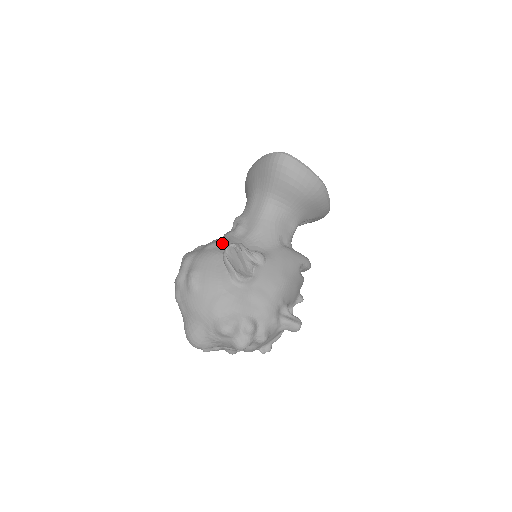
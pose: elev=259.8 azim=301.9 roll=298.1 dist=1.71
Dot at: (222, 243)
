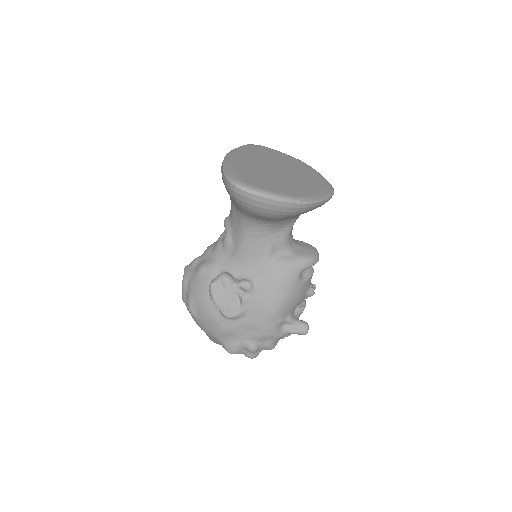
Dot at: (210, 269)
